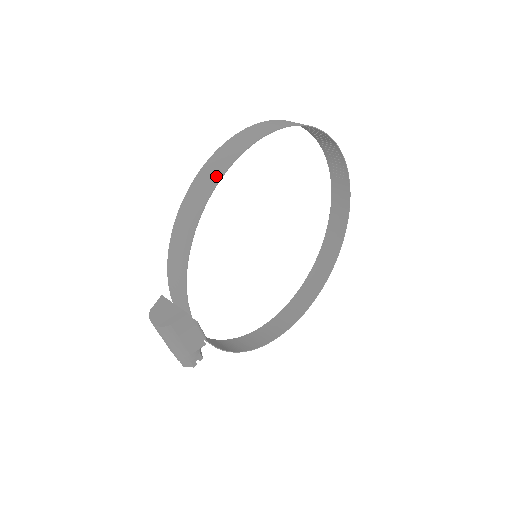
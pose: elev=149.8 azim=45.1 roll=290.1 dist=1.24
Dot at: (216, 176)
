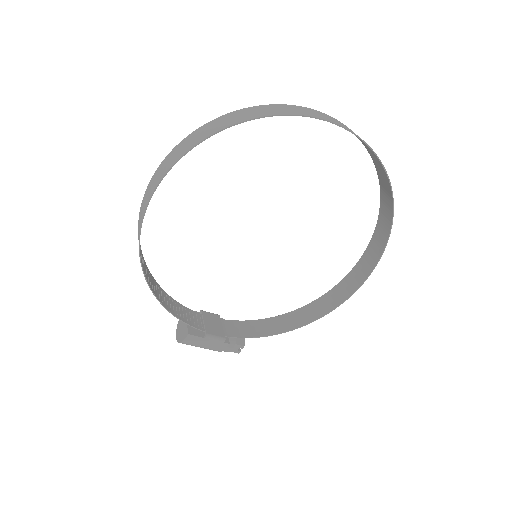
Dot at: (138, 237)
